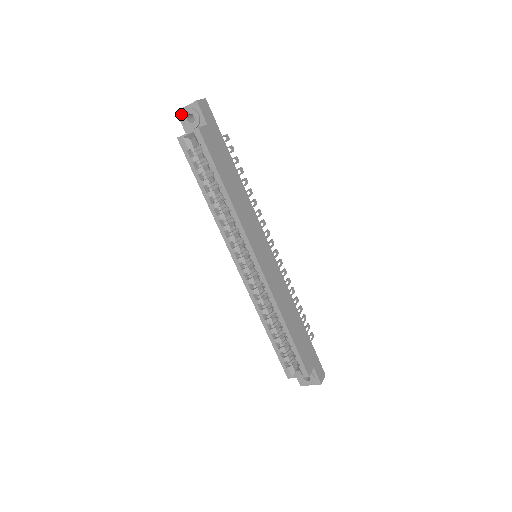
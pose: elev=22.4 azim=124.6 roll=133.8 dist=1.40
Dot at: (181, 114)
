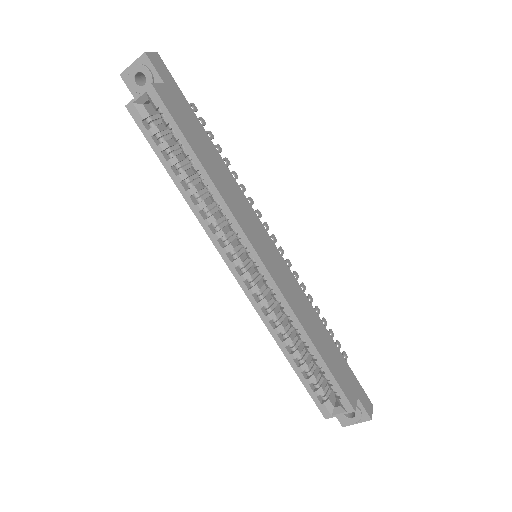
Dot at: (127, 77)
